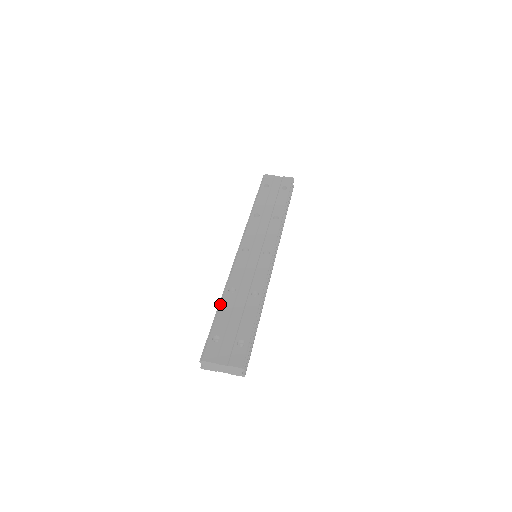
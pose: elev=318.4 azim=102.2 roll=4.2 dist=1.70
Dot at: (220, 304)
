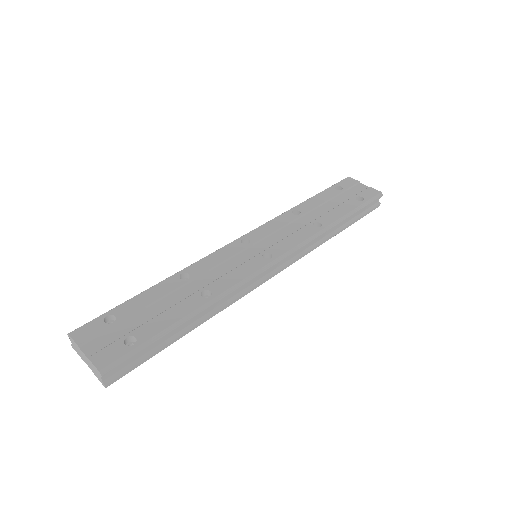
Dot at: (156, 284)
